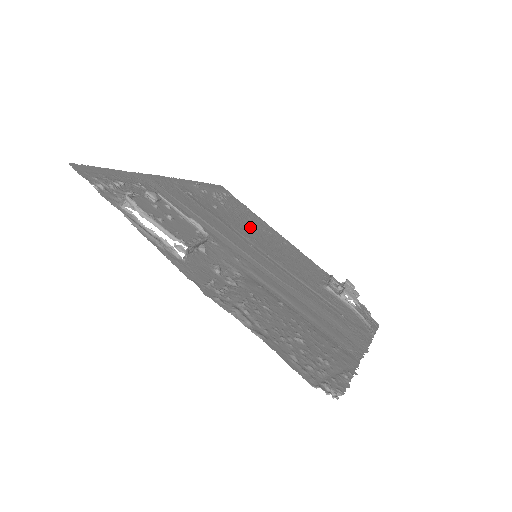
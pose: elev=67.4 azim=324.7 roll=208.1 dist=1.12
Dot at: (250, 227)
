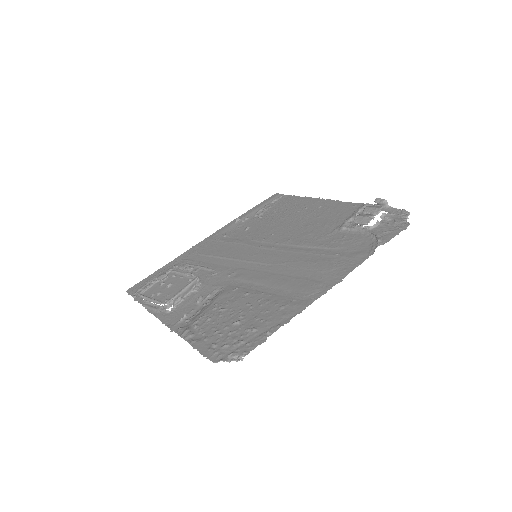
Dot at: (278, 222)
